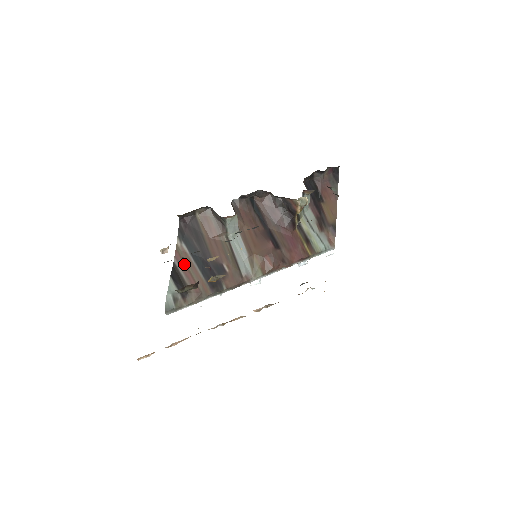
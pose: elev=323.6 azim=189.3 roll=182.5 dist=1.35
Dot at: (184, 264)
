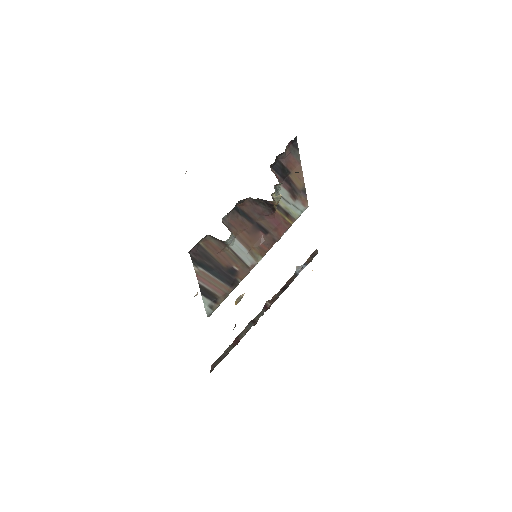
Dot at: (206, 281)
